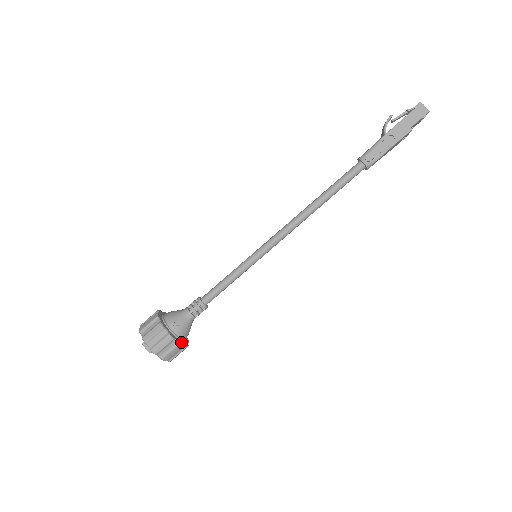
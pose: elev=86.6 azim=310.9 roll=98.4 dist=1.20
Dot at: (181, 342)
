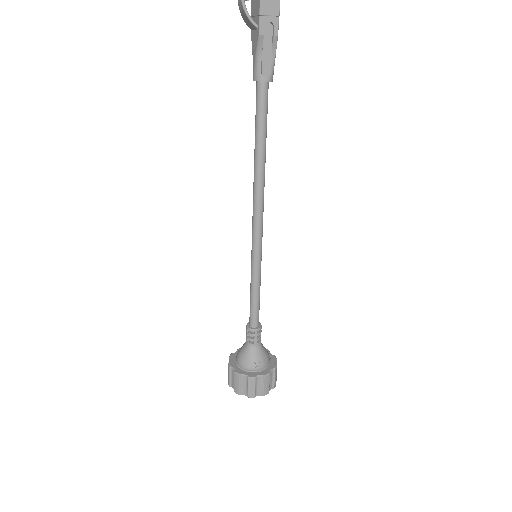
Dot at: (273, 365)
